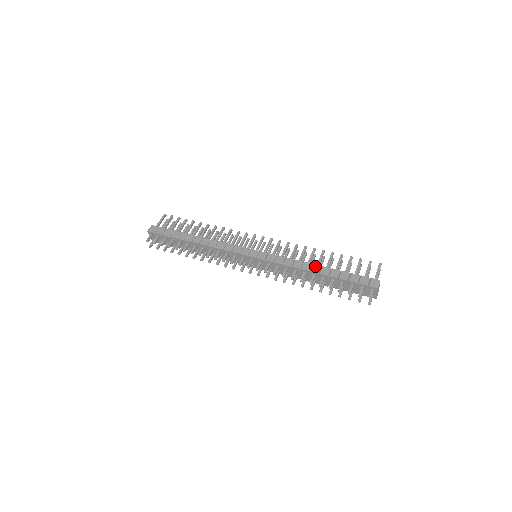
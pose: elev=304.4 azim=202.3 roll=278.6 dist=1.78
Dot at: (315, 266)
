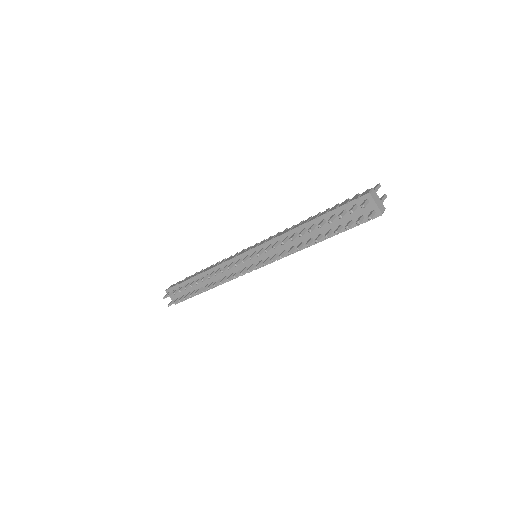
Dot at: (305, 221)
